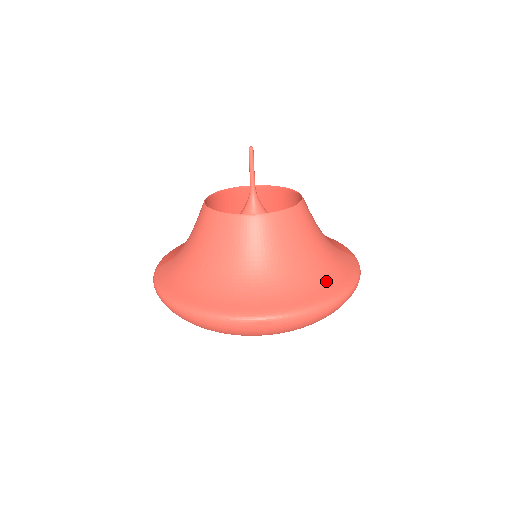
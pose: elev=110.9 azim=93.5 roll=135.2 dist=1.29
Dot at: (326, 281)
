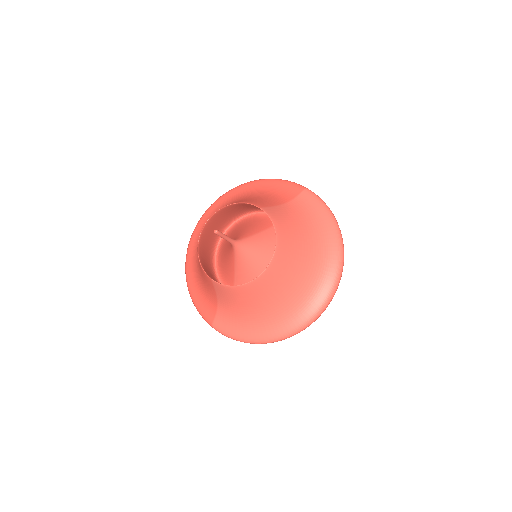
Dot at: (326, 242)
